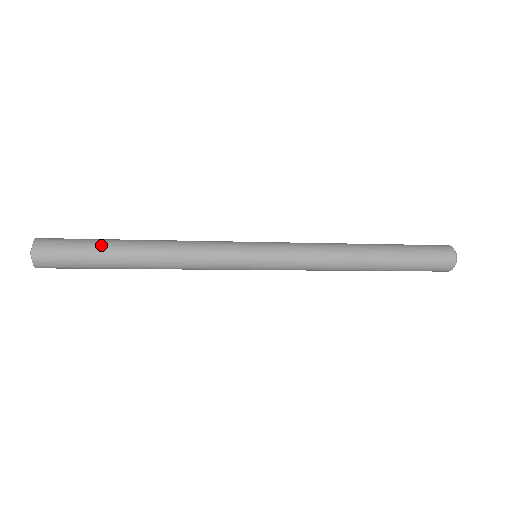
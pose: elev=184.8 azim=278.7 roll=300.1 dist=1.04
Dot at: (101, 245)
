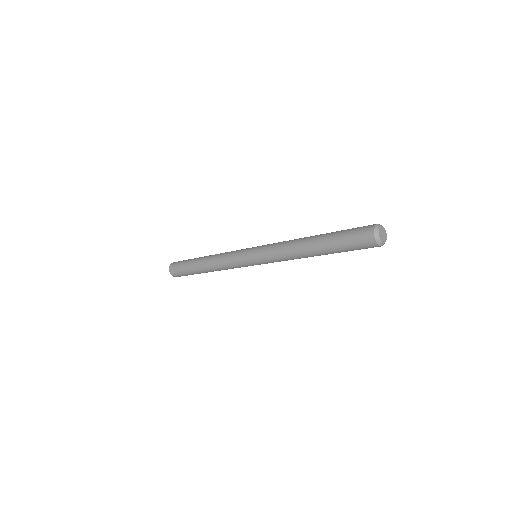
Dot at: (193, 259)
